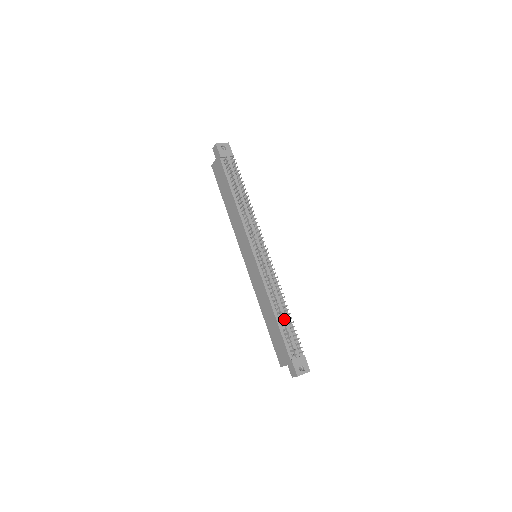
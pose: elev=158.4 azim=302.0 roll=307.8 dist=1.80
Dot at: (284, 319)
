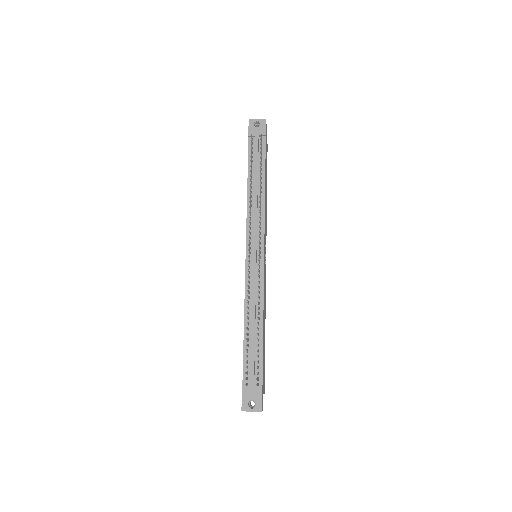
Dot at: (246, 338)
